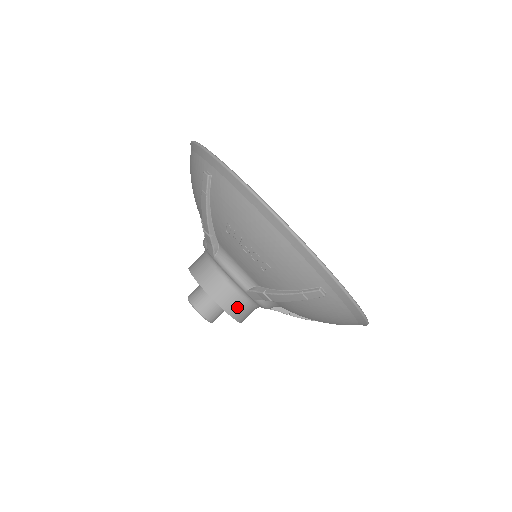
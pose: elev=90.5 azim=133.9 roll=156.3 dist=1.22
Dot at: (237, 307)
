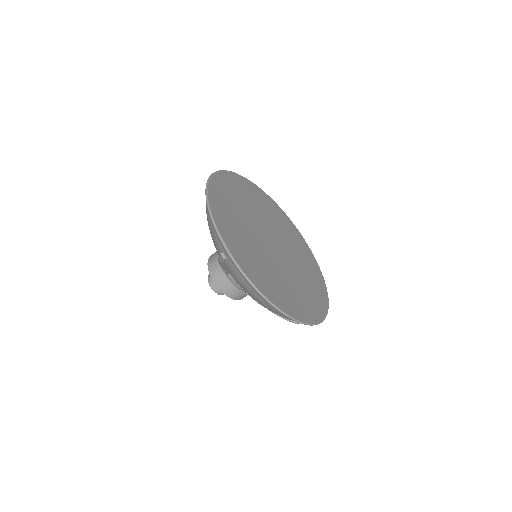
Dot at: (243, 296)
